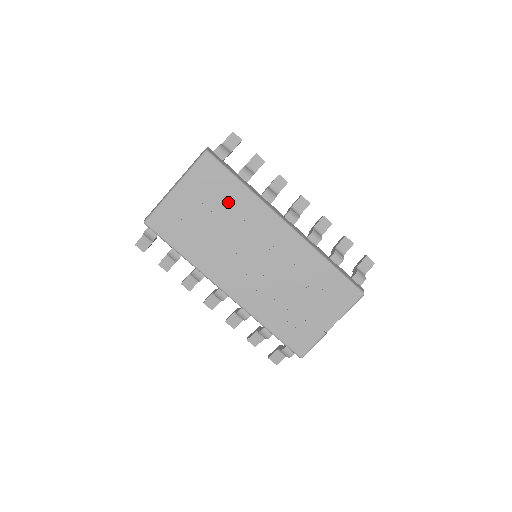
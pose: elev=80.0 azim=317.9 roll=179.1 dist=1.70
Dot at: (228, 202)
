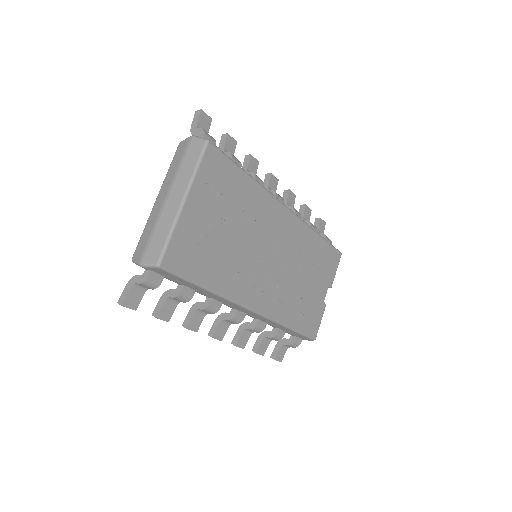
Dot at: (239, 201)
